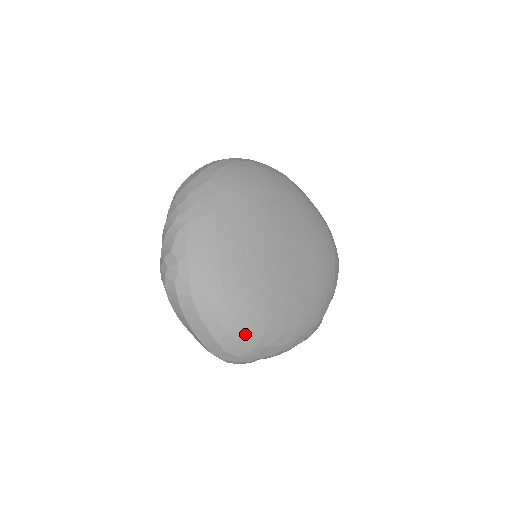
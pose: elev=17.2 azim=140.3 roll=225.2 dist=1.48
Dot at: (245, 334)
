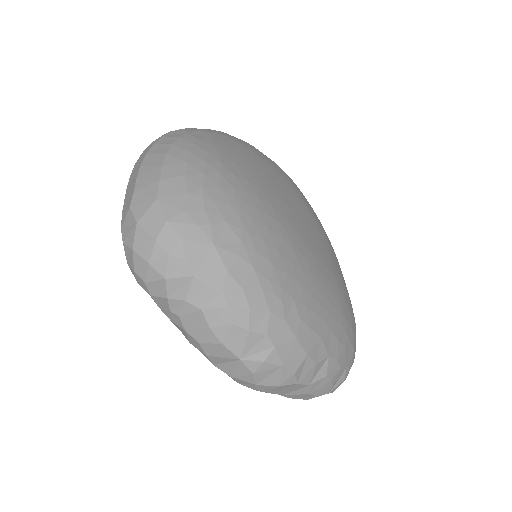
Dot at: (205, 196)
